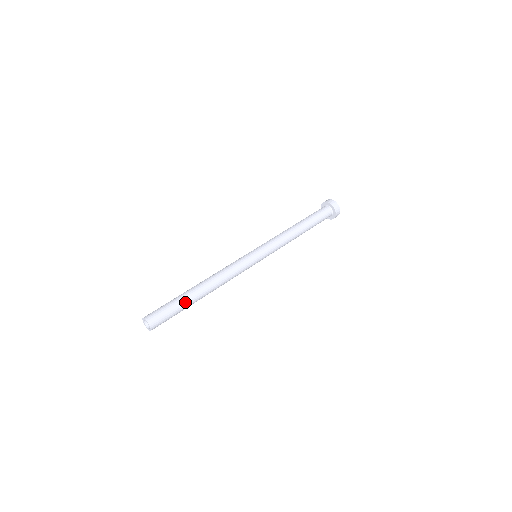
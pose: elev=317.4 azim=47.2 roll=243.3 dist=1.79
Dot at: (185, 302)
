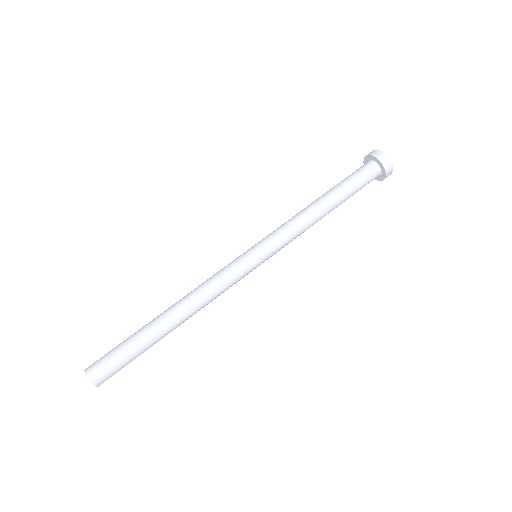
Dot at: (146, 345)
